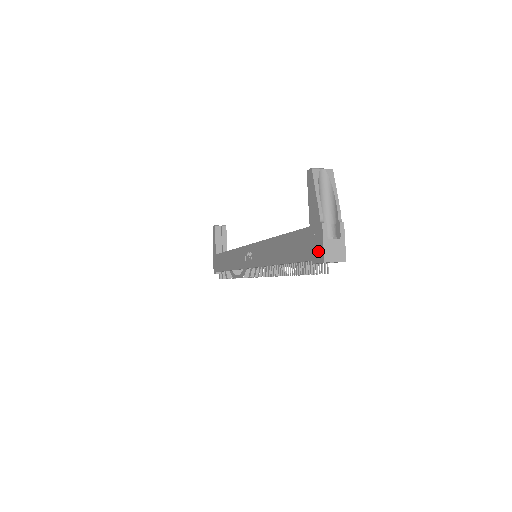
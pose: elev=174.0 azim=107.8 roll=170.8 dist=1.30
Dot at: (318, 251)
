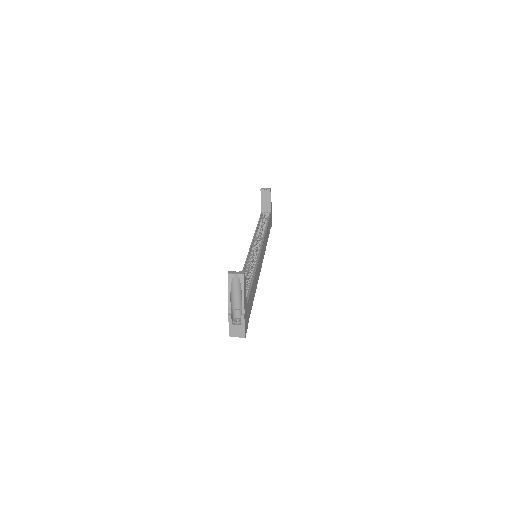
Dot at: occluded
